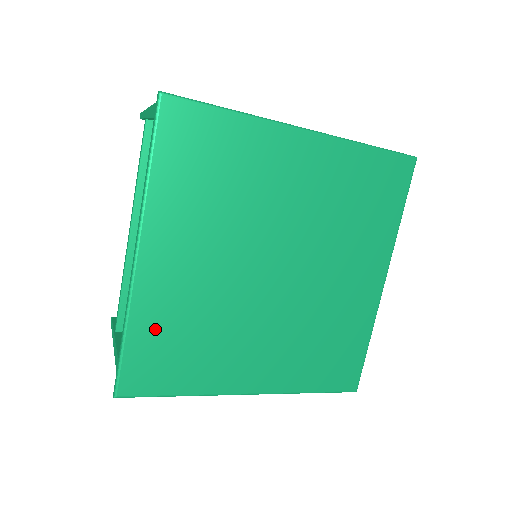
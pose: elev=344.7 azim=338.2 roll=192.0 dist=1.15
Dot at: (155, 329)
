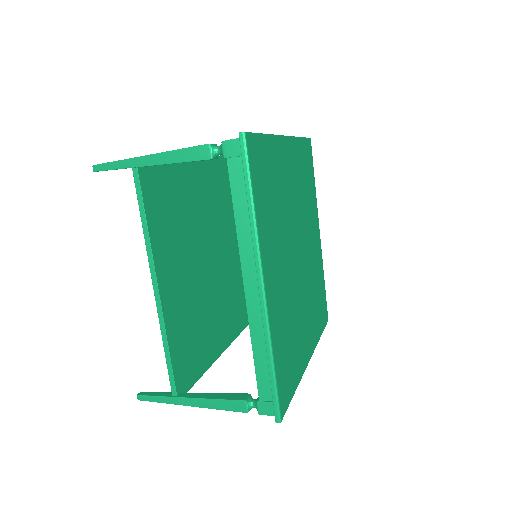
Dot at: (281, 344)
